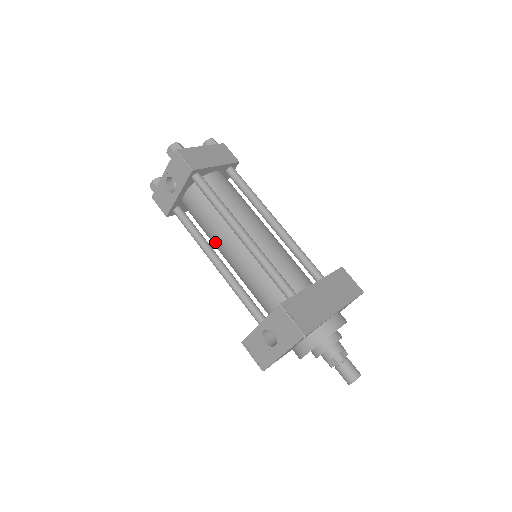
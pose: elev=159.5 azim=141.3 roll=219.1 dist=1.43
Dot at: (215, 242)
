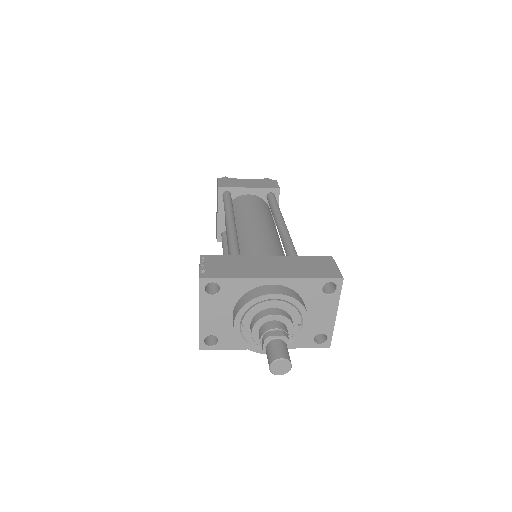
Dot at: occluded
